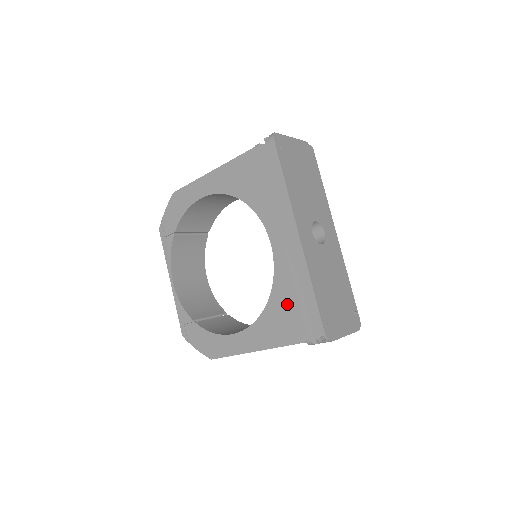
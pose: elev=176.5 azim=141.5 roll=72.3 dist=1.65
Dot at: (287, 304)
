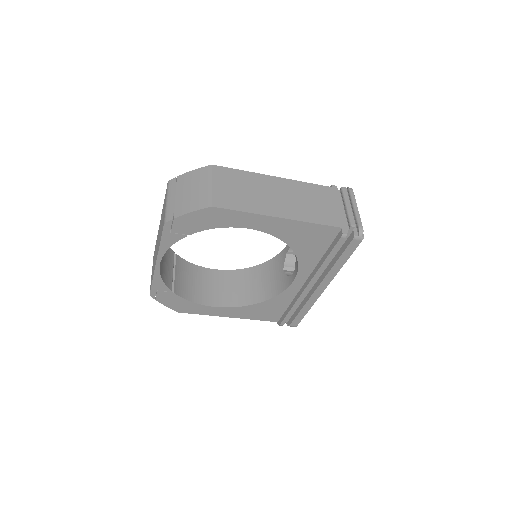
Dot at: (278, 307)
